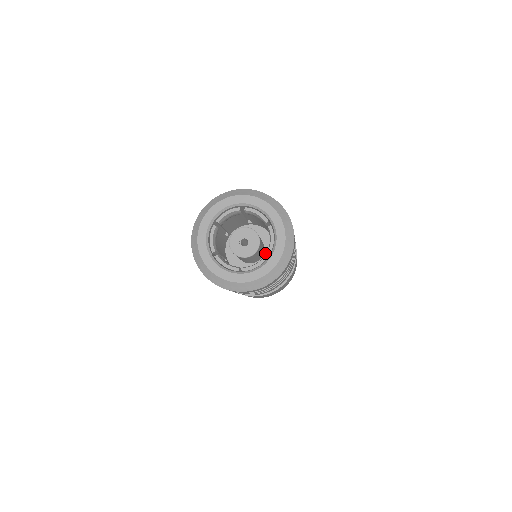
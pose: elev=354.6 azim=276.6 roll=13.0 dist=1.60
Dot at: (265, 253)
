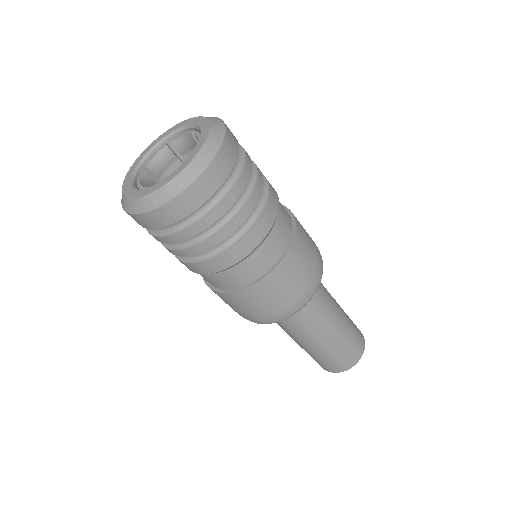
Dot at: occluded
